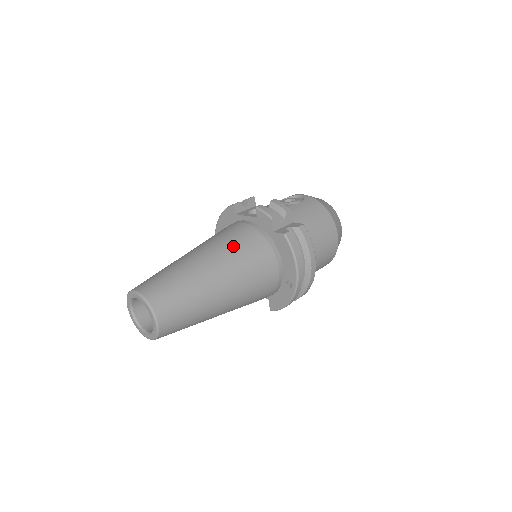
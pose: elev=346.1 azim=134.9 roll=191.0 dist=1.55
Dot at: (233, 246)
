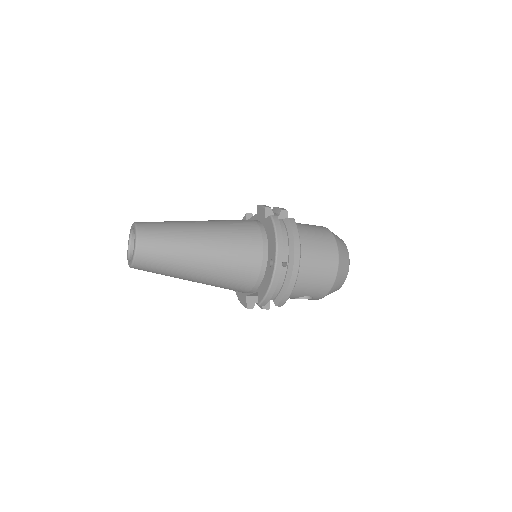
Dot at: (226, 221)
